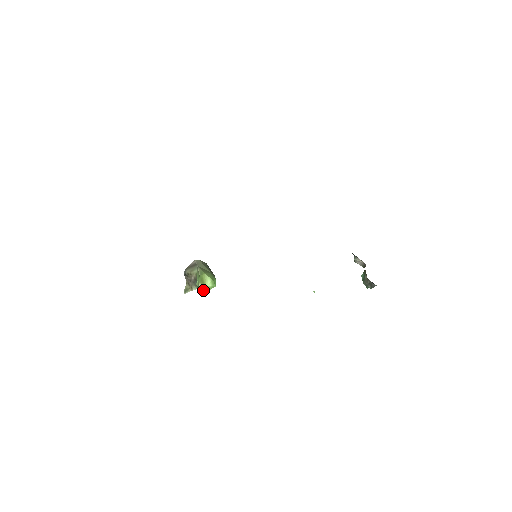
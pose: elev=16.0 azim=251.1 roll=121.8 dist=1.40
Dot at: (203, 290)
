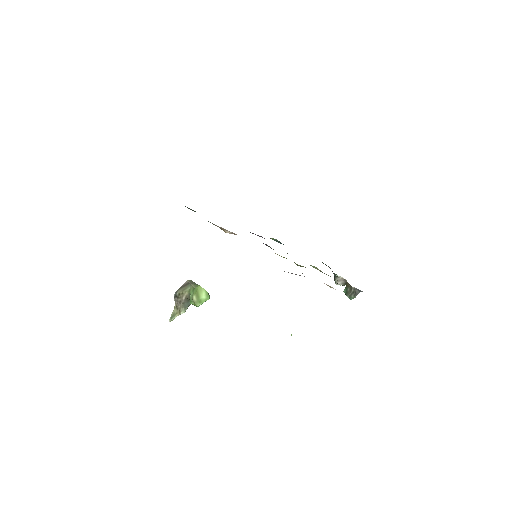
Dot at: (197, 303)
